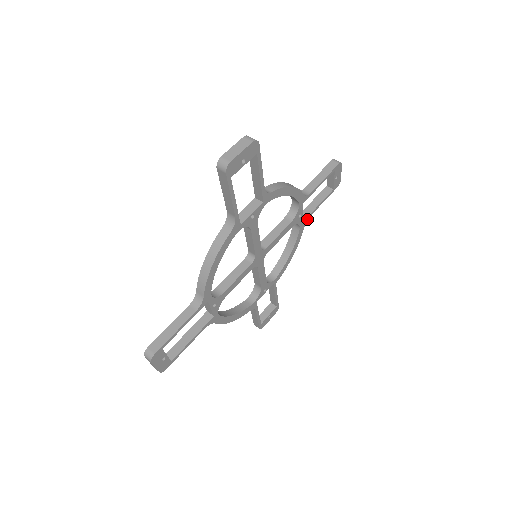
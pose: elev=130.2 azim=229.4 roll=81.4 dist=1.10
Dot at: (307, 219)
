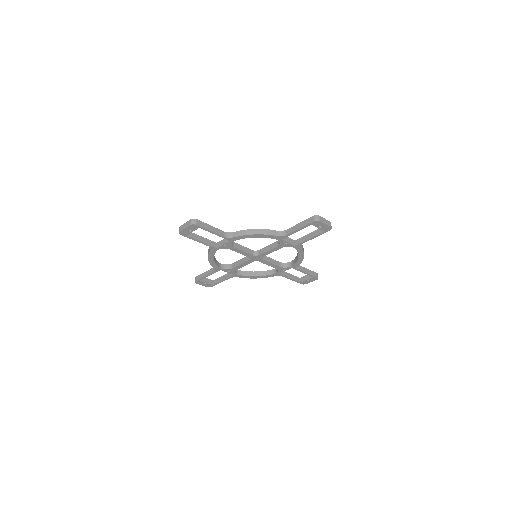
Dot at: (301, 244)
